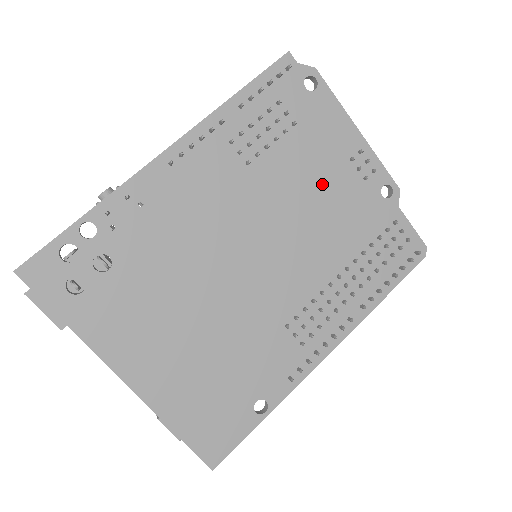
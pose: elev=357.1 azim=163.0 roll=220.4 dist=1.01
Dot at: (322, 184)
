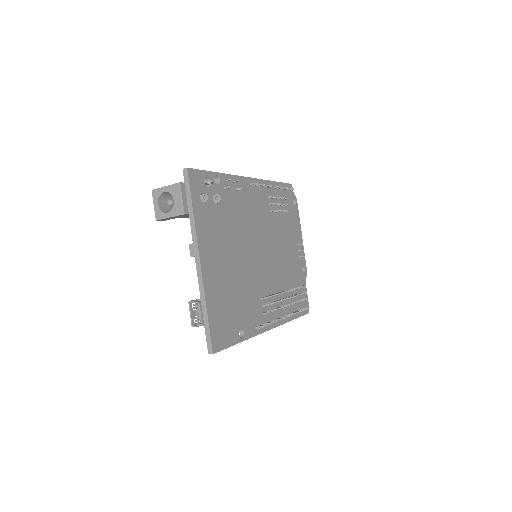
Dot at: (288, 245)
